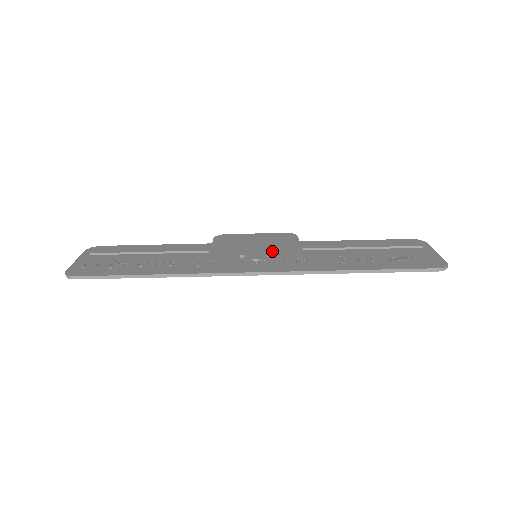
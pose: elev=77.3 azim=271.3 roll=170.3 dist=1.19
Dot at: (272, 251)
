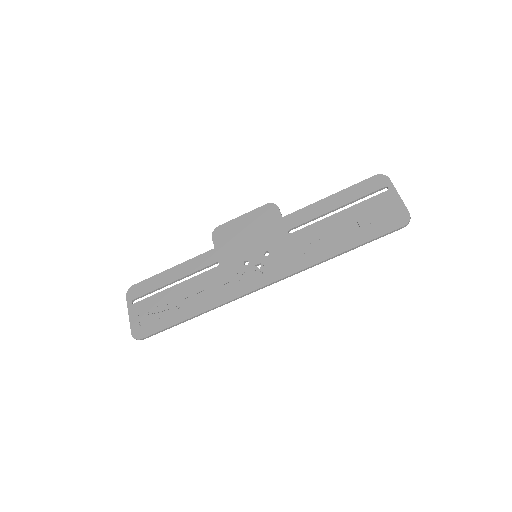
Dot at: (266, 245)
